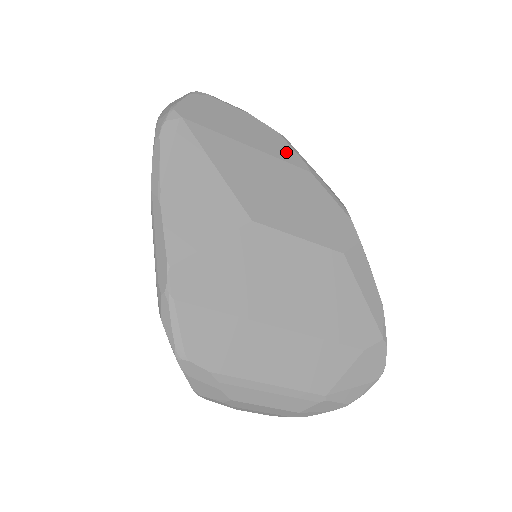
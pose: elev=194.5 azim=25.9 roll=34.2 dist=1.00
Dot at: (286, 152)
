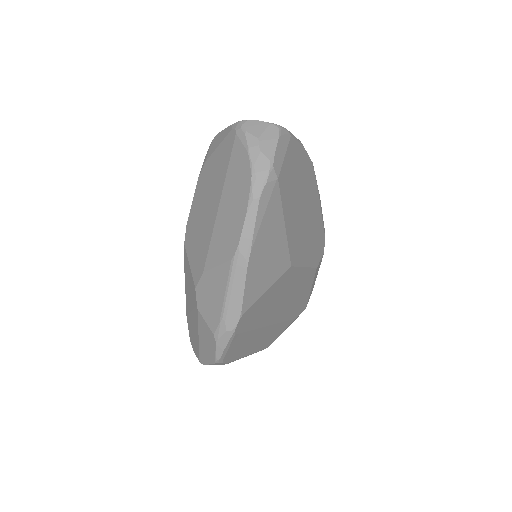
Dot at: (313, 185)
